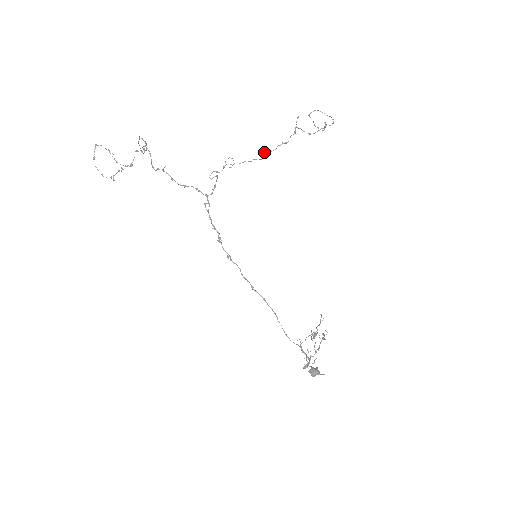
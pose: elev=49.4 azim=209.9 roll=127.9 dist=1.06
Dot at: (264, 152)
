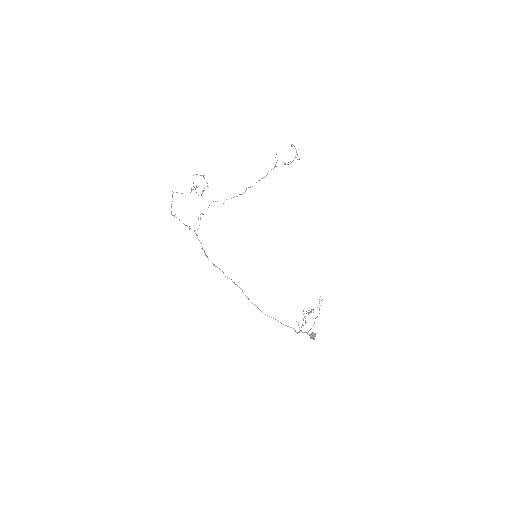
Dot at: occluded
